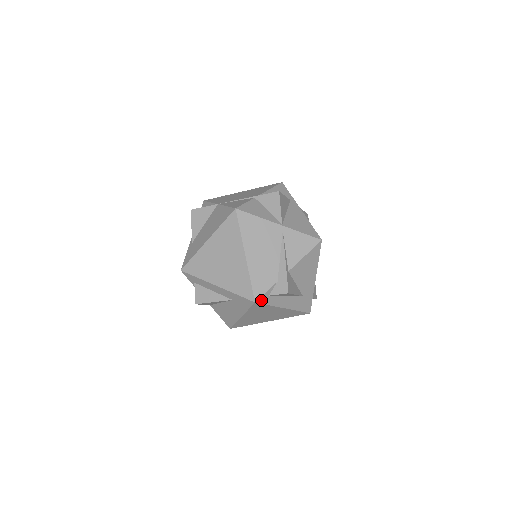
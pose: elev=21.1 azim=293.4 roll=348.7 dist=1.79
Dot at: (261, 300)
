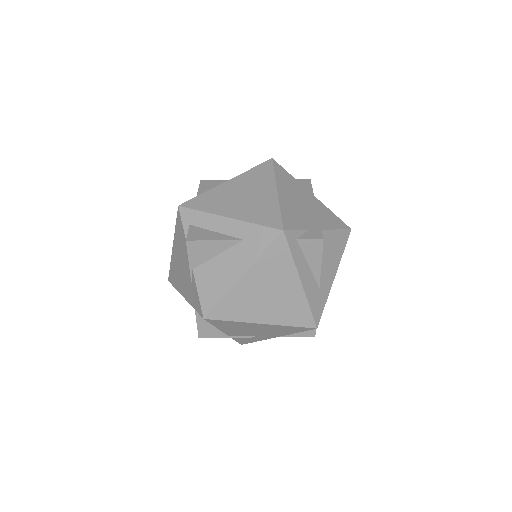
Dot at: (288, 236)
